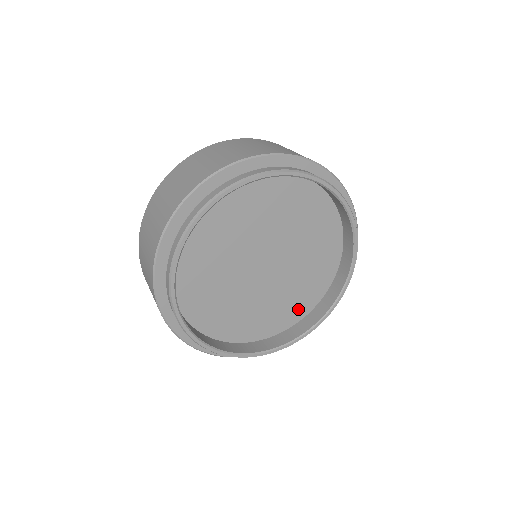
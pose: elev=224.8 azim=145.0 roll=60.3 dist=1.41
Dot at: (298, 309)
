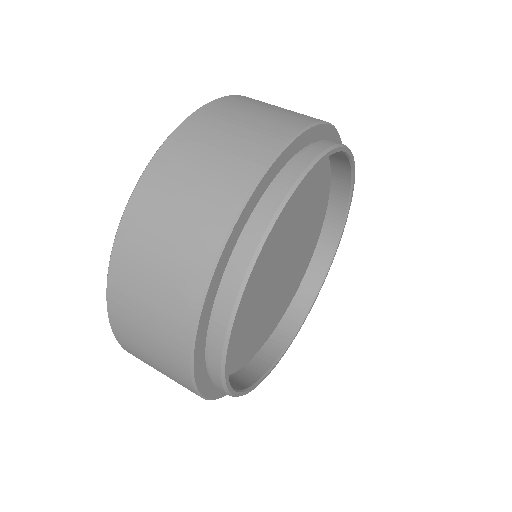
Dot at: (285, 303)
